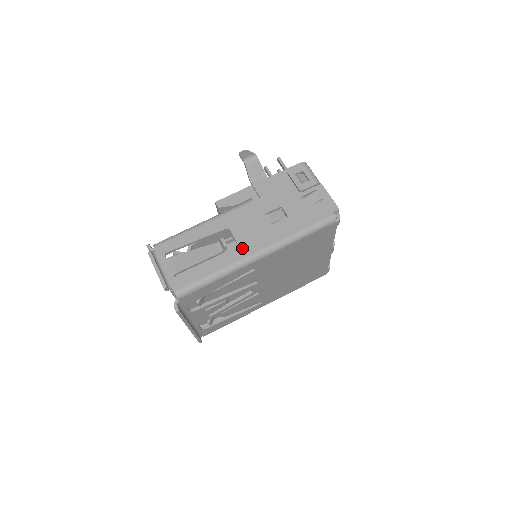
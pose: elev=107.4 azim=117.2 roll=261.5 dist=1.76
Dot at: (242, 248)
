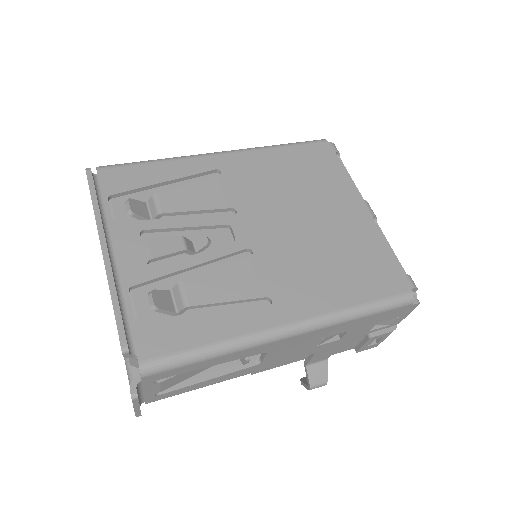
Dot at: occluded
